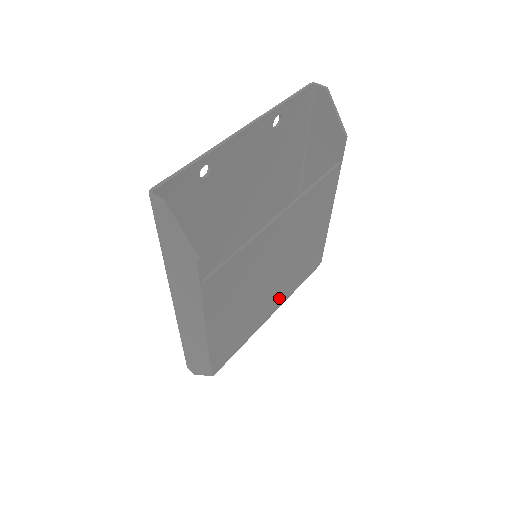
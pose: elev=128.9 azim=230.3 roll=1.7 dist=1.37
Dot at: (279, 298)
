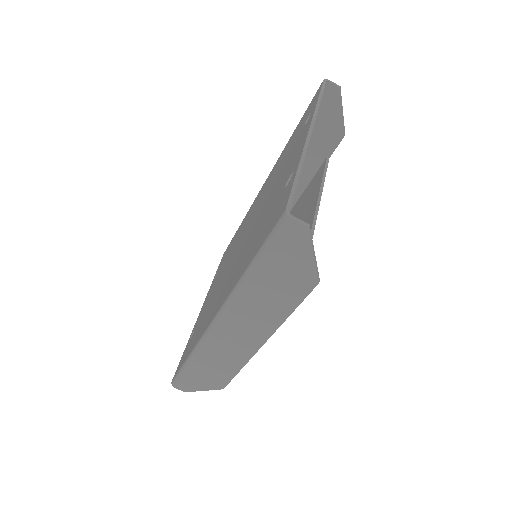
Dot at: occluded
